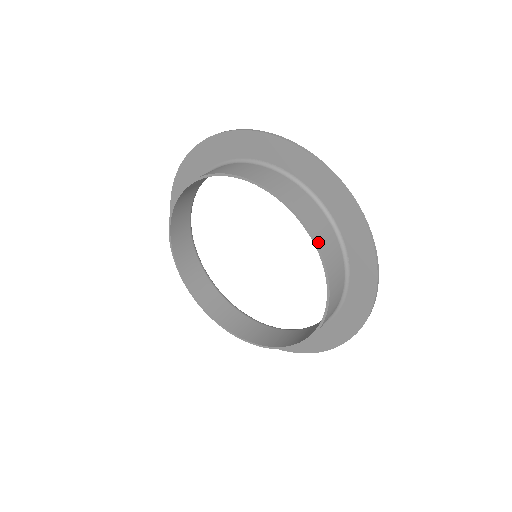
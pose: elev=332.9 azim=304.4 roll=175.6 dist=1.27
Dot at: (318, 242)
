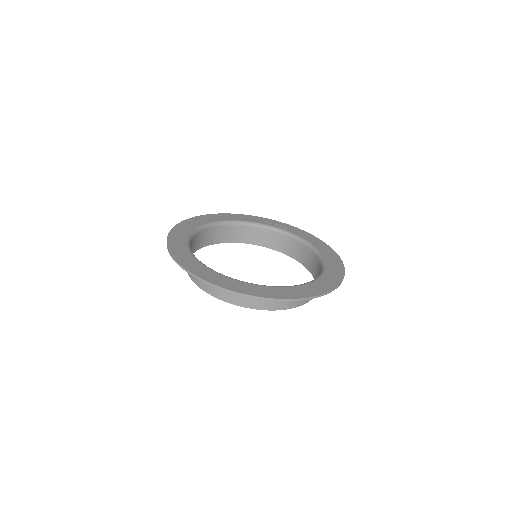
Dot at: (298, 305)
